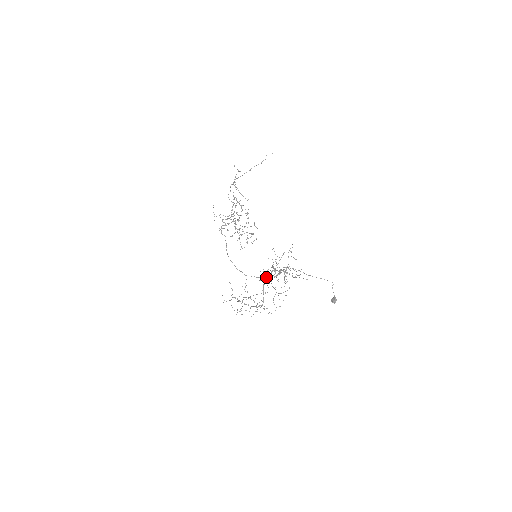
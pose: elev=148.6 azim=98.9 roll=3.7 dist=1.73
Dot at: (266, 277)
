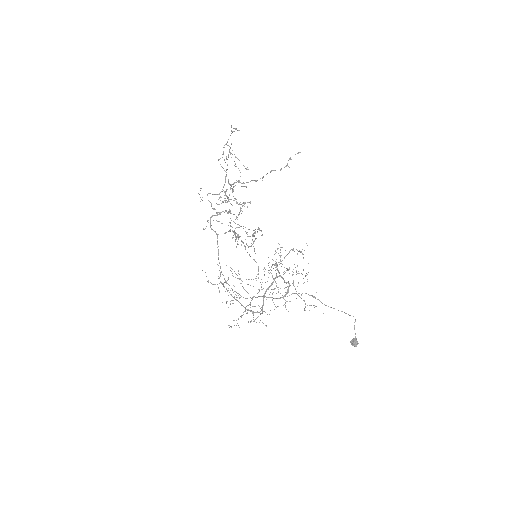
Dot at: (270, 297)
